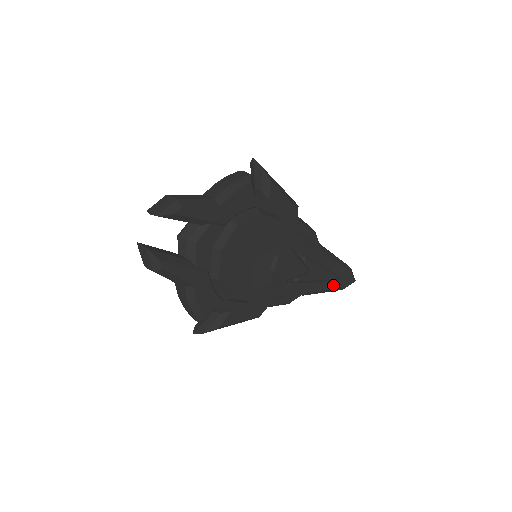
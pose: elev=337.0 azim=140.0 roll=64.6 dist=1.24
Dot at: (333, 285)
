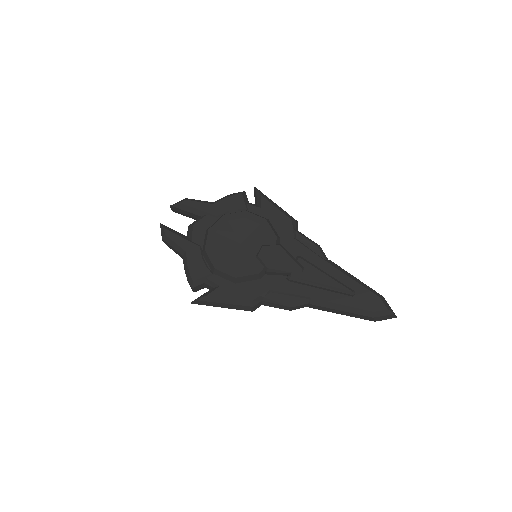
Dot at: (350, 302)
